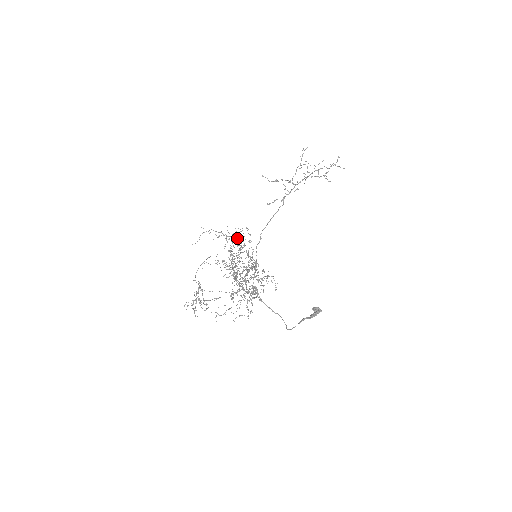
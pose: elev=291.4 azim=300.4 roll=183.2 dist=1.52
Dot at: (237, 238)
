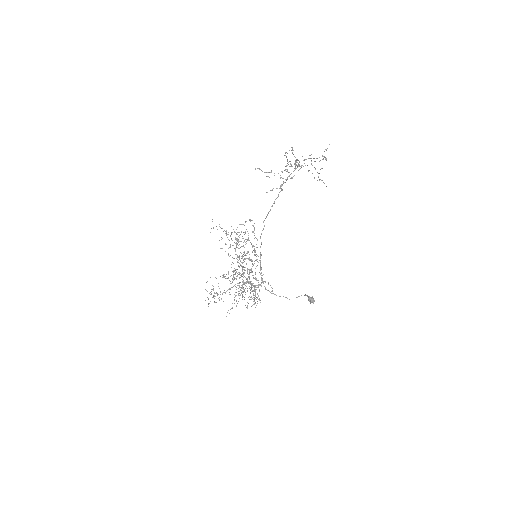
Dot at: occluded
